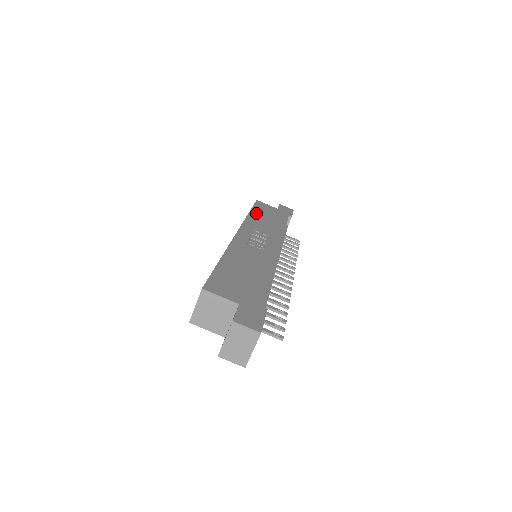
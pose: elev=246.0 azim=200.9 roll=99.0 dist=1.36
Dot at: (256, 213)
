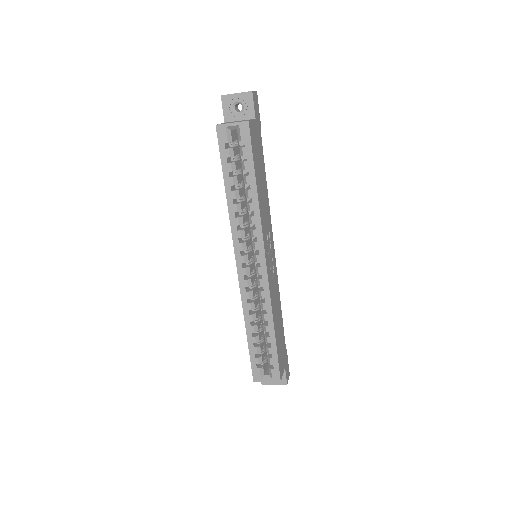
Dot at: (258, 180)
